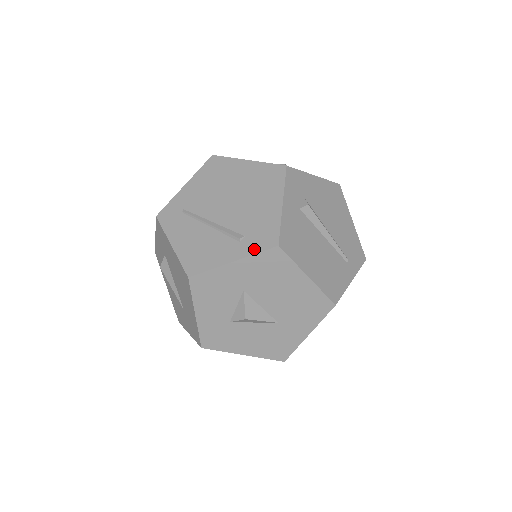
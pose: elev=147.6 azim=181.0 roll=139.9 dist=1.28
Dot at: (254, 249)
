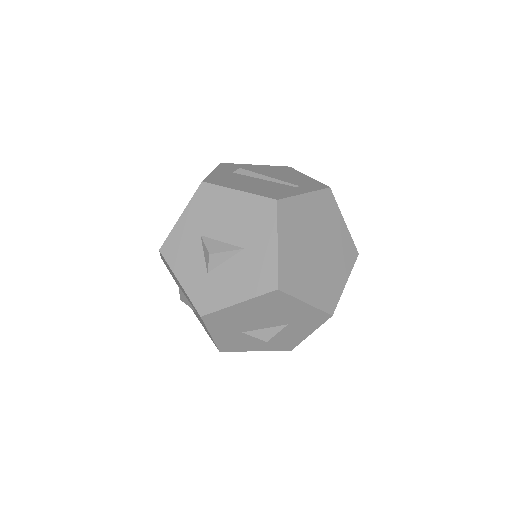
Dot at: (191, 198)
